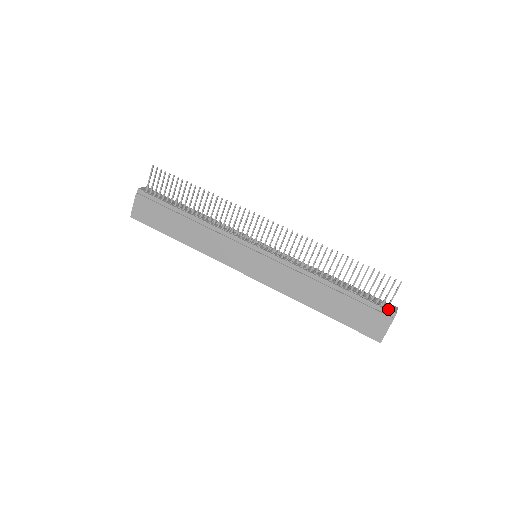
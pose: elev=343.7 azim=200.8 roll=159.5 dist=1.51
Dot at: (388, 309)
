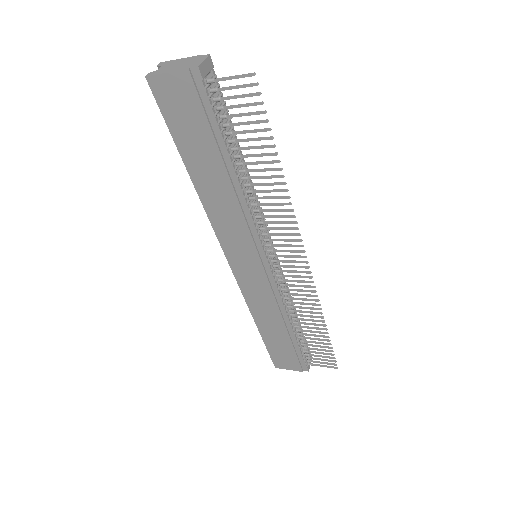
Dot at: (307, 364)
